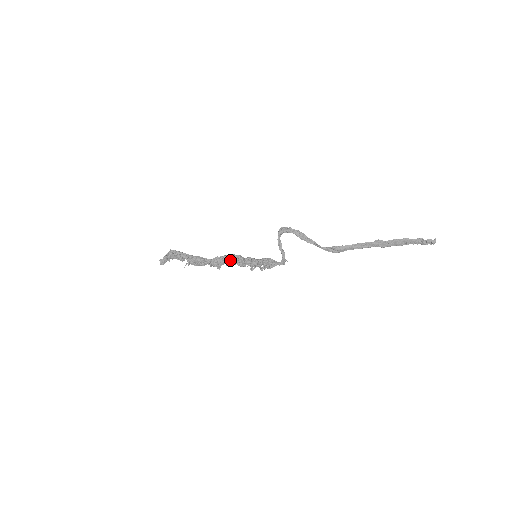
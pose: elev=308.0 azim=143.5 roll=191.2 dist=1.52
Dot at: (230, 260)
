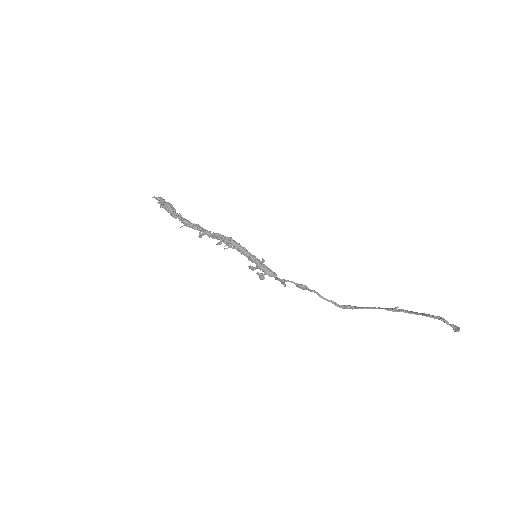
Dot at: (228, 246)
